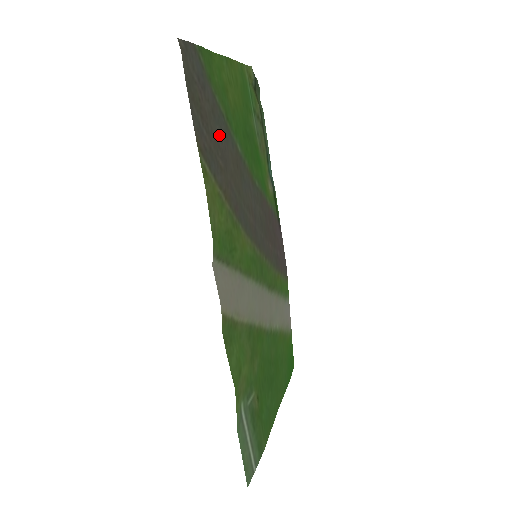
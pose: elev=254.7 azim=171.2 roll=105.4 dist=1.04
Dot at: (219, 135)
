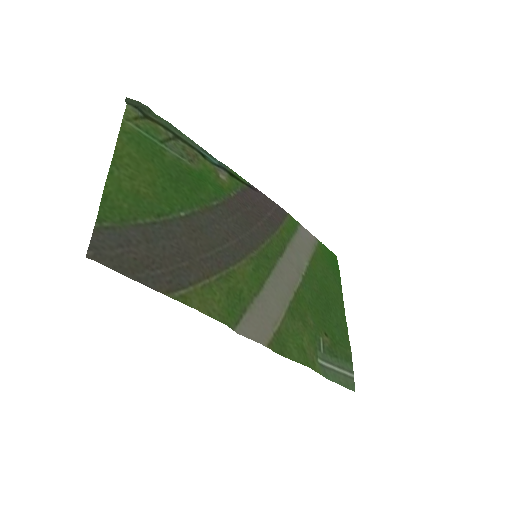
Dot at: (166, 246)
